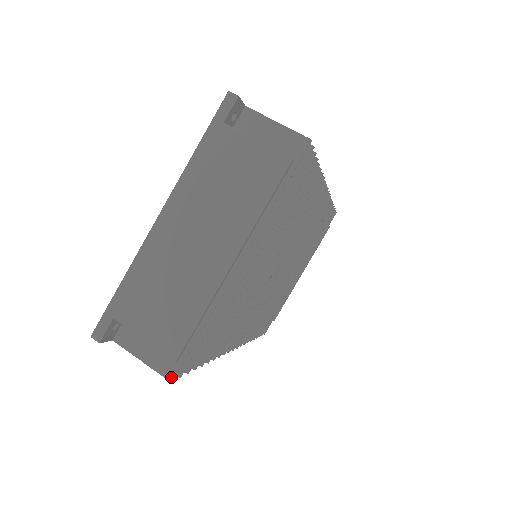
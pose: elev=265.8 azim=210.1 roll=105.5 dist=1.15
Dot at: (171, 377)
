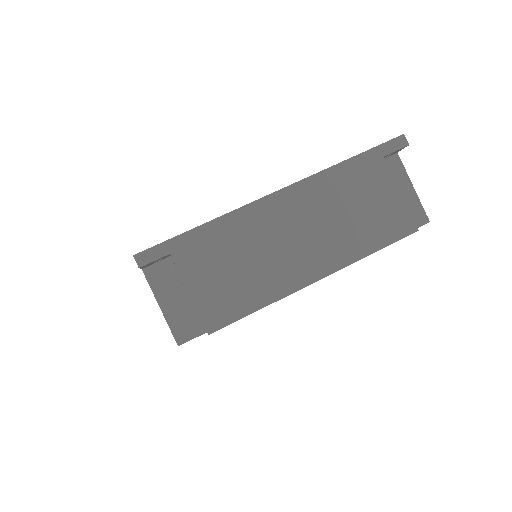
Dot at: (182, 341)
